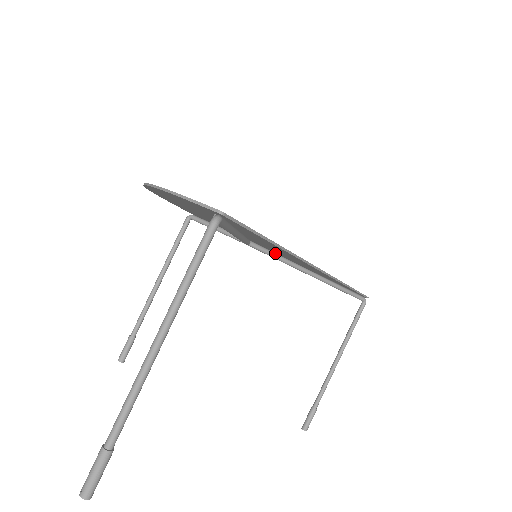
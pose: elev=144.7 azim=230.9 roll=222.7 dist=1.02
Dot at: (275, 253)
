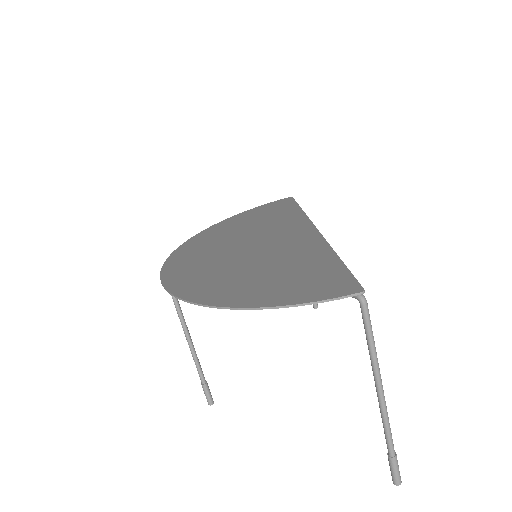
Dot at: occluded
